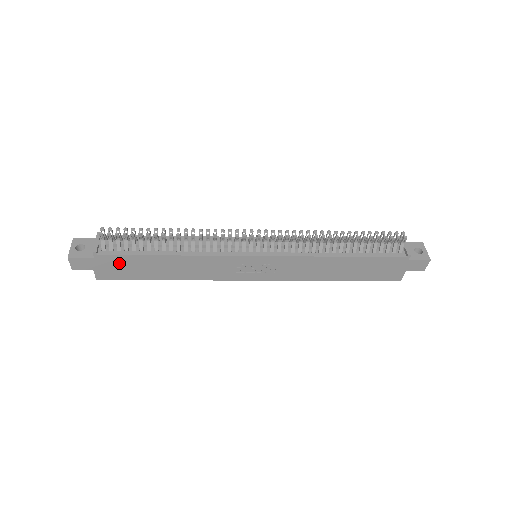
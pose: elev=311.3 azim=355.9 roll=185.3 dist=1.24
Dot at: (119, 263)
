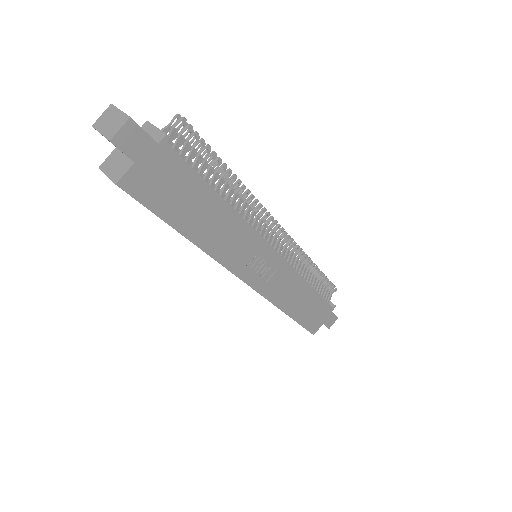
Dot at: (172, 174)
